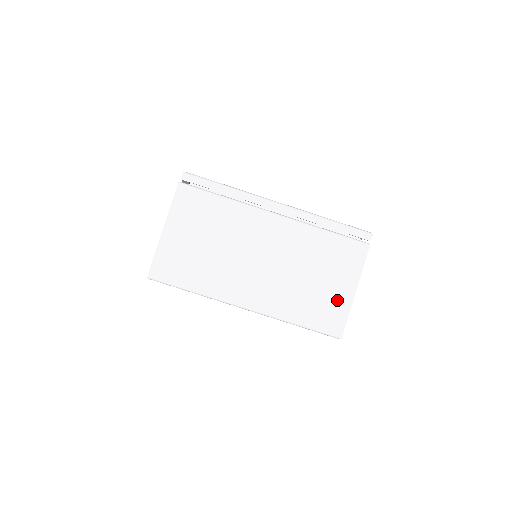
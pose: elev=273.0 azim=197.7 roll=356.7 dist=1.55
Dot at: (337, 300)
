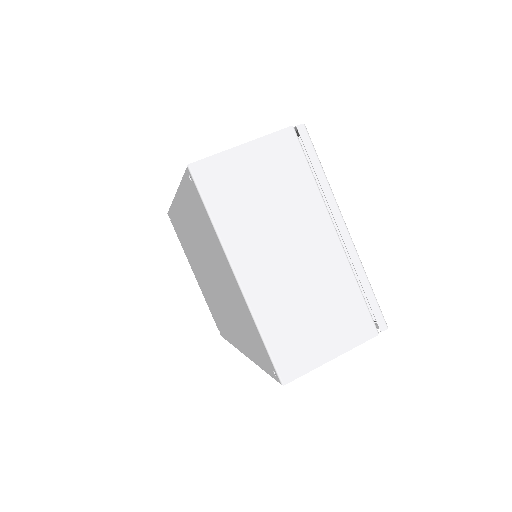
Dot at: (312, 350)
